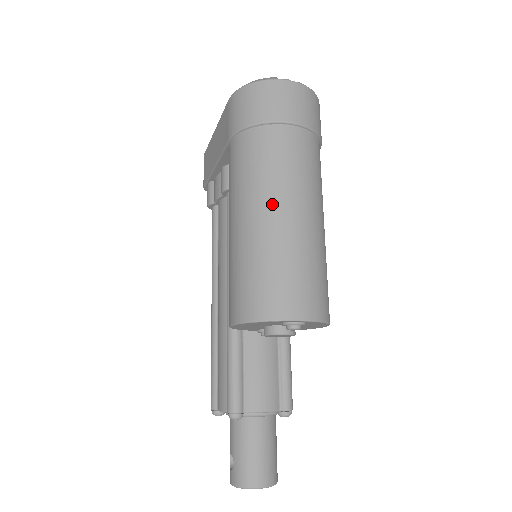
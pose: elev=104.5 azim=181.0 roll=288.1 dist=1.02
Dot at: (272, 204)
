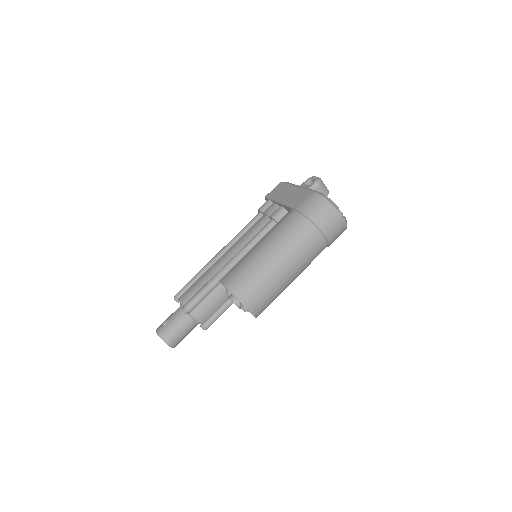
Dot at: (283, 259)
